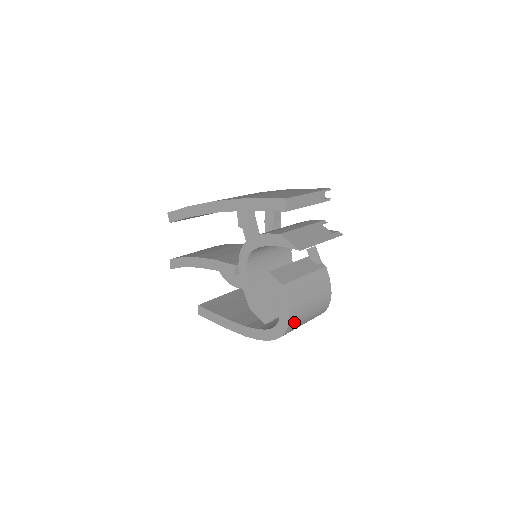
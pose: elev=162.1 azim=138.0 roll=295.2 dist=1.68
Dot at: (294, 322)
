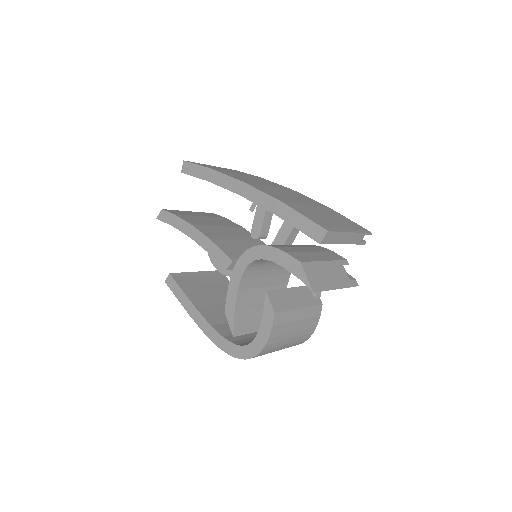
Dot at: (265, 352)
